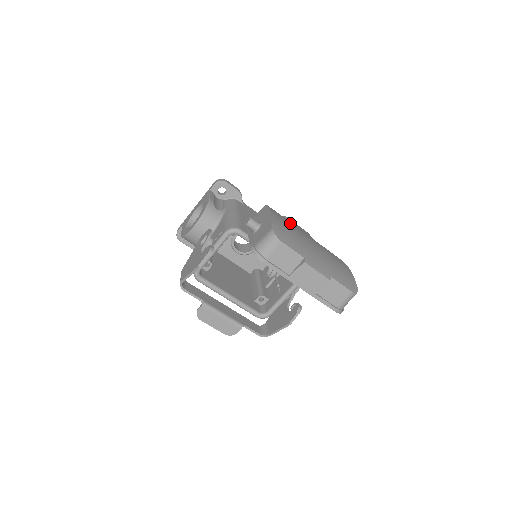
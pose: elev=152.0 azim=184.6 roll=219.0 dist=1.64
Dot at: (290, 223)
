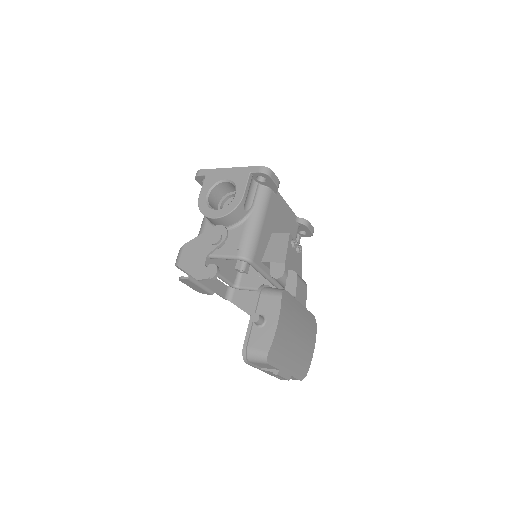
Dot at: (292, 313)
